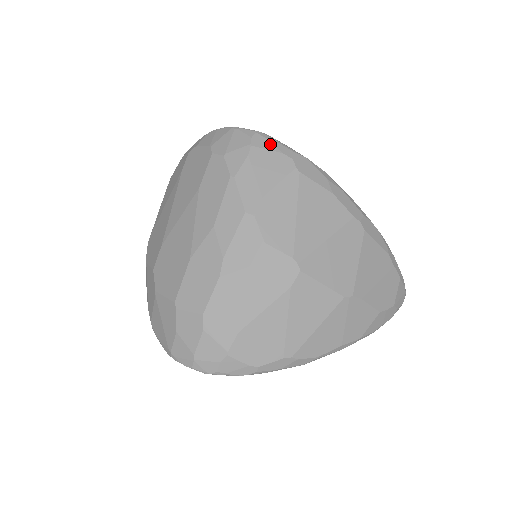
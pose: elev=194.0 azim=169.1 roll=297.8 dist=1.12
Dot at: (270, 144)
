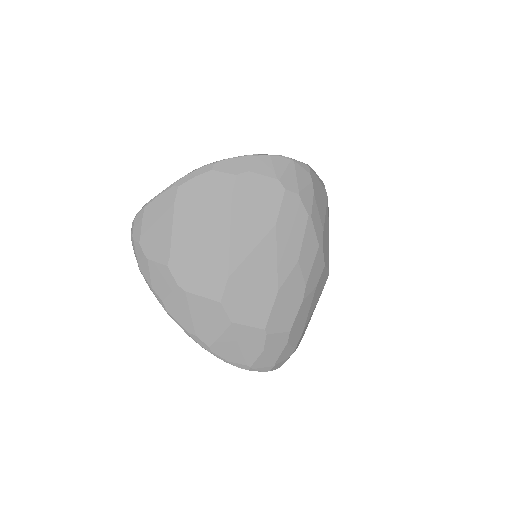
Dot at: (317, 178)
